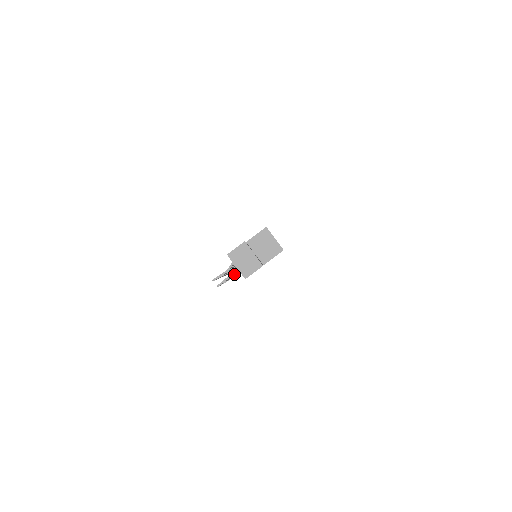
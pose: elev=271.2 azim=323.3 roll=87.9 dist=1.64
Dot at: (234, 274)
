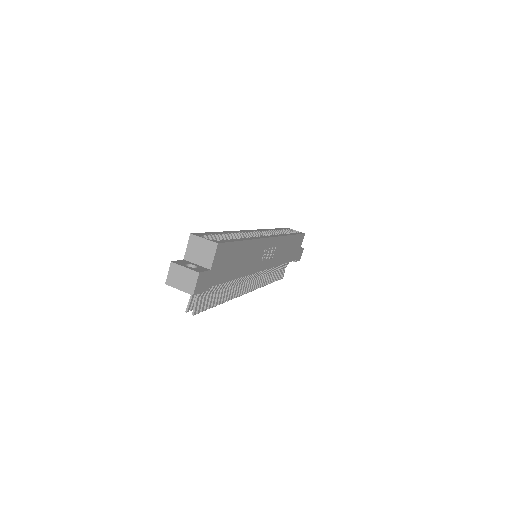
Dot at: (198, 294)
